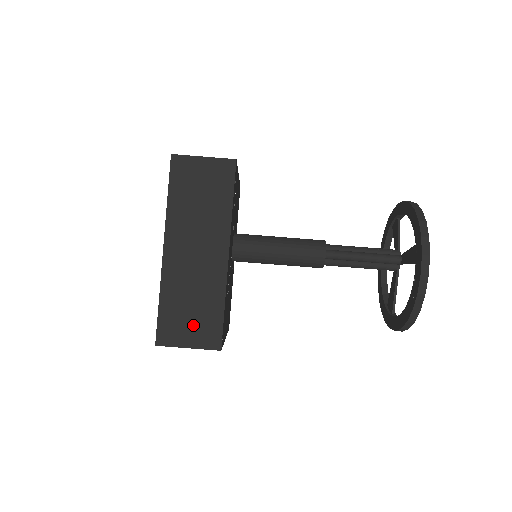
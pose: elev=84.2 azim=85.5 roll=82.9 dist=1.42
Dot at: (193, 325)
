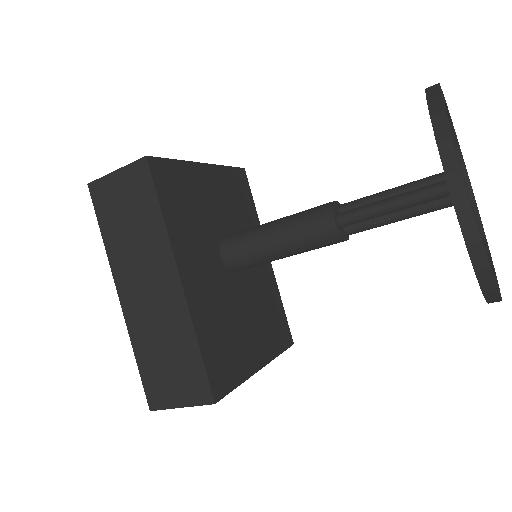
Dot at: (176, 378)
